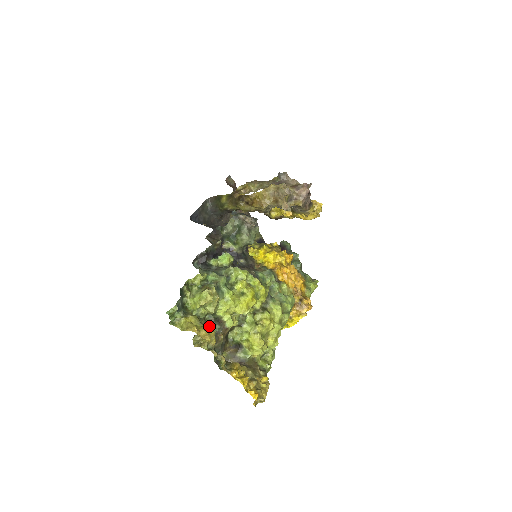
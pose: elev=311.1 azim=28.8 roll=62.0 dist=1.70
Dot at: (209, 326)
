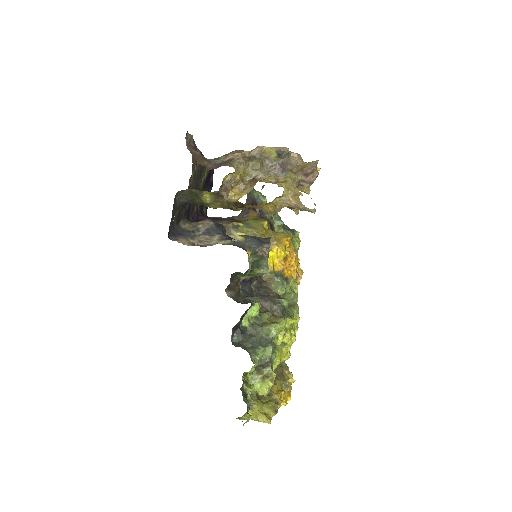
Dot at: occluded
